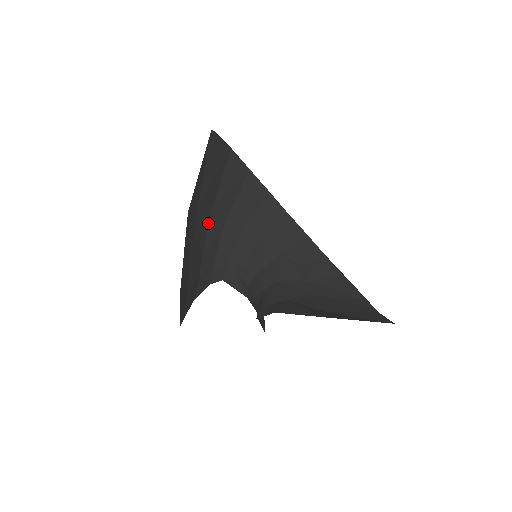
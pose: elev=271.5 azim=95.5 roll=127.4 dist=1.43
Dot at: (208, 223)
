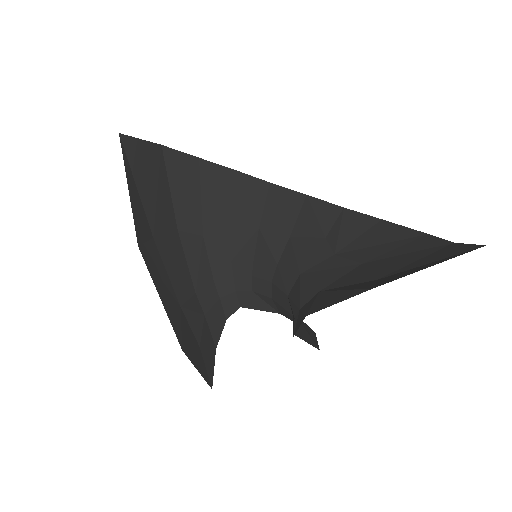
Dot at: (181, 247)
